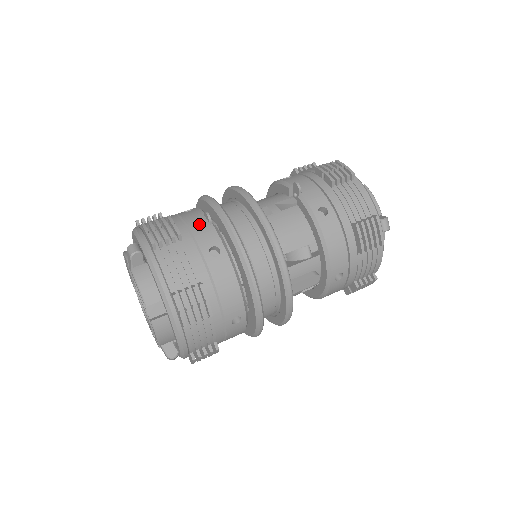
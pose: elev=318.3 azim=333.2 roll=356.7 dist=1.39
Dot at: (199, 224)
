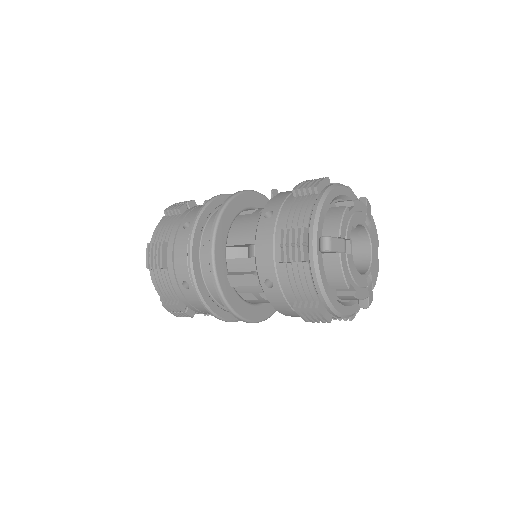
Dot at: (200, 207)
